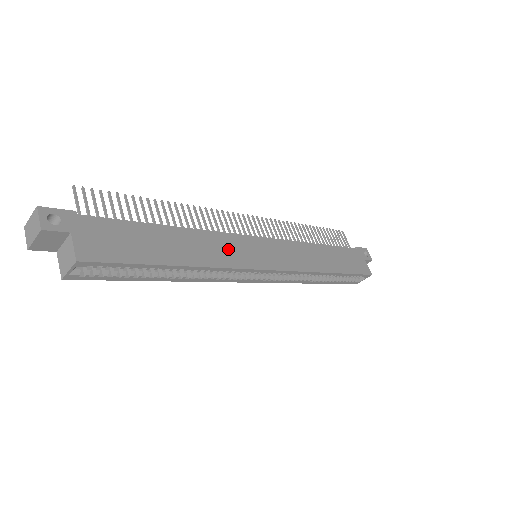
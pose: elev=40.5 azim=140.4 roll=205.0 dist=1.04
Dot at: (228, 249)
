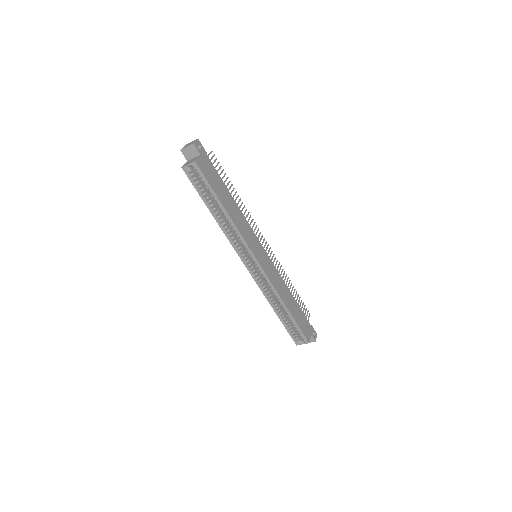
Dot at: (247, 232)
